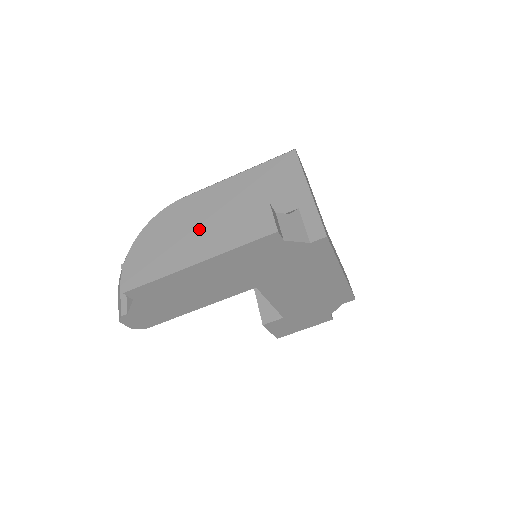
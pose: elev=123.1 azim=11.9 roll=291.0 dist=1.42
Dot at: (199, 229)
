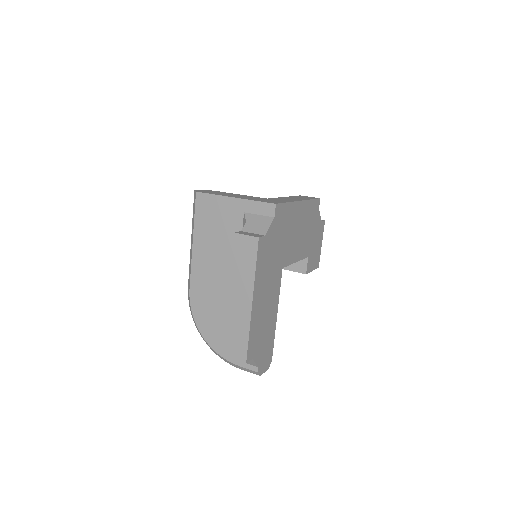
Dot at: (221, 289)
